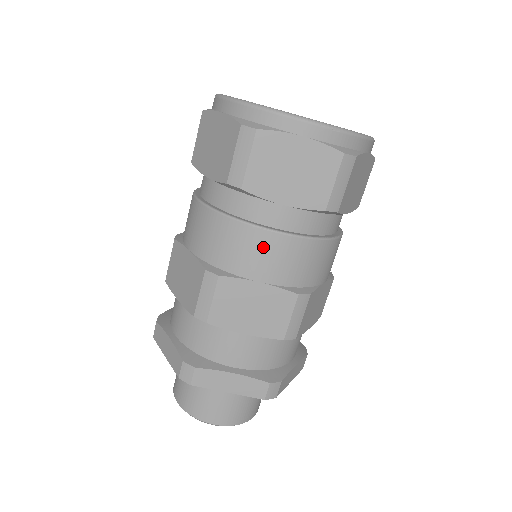
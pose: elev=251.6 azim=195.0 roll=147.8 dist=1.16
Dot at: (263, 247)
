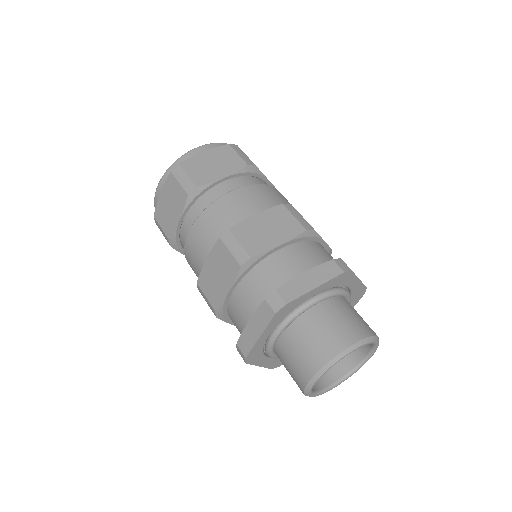
Dot at: (236, 199)
